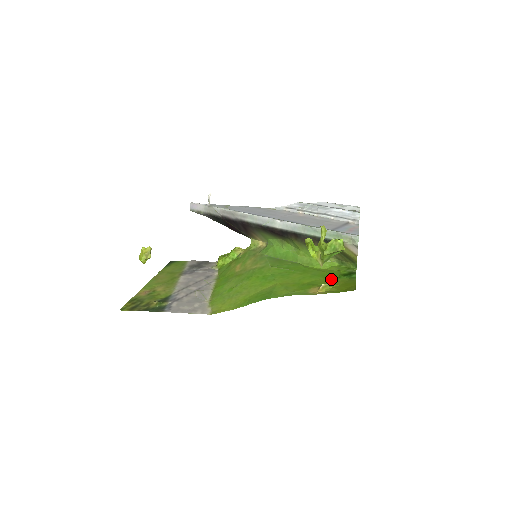
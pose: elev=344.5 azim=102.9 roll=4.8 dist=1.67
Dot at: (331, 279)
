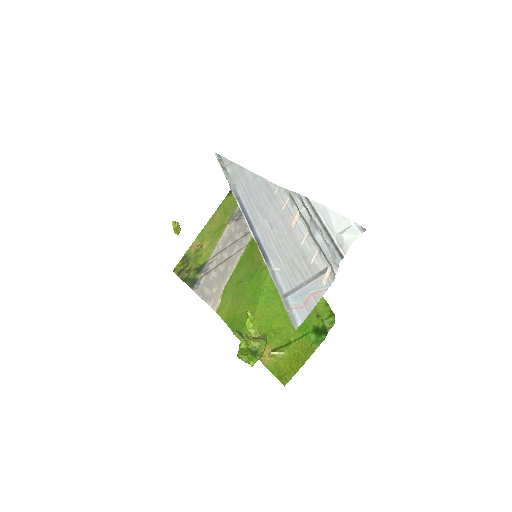
Dot at: (295, 335)
